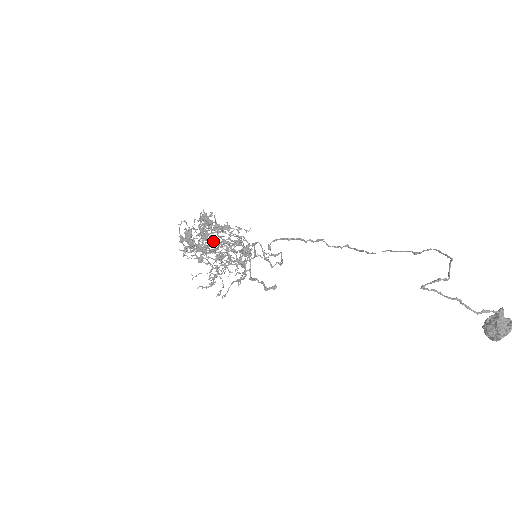
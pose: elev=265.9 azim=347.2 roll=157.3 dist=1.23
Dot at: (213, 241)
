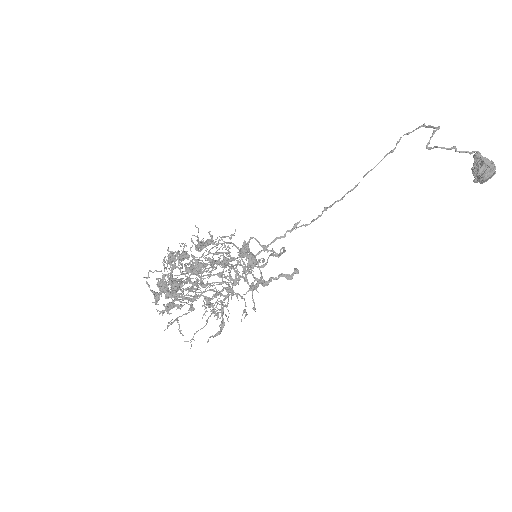
Dot at: occluded
